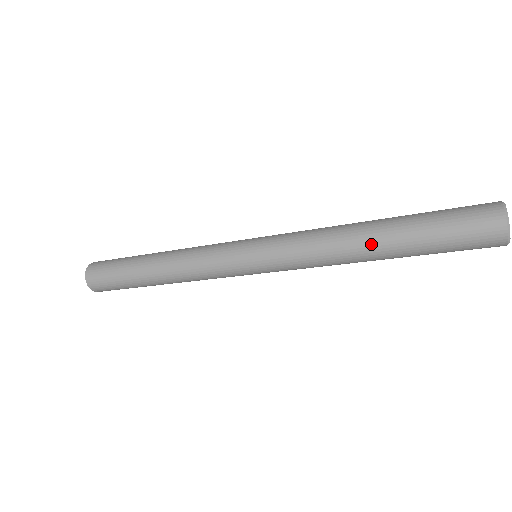
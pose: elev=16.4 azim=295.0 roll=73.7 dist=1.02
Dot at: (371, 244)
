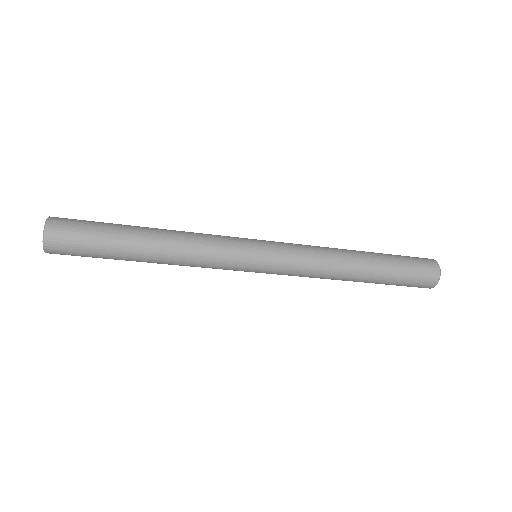
Dot at: (361, 262)
